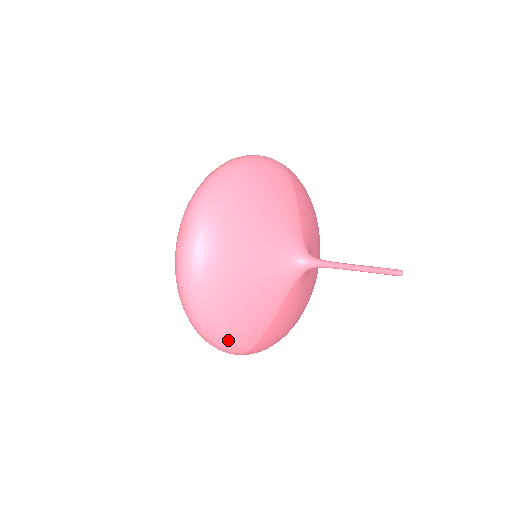
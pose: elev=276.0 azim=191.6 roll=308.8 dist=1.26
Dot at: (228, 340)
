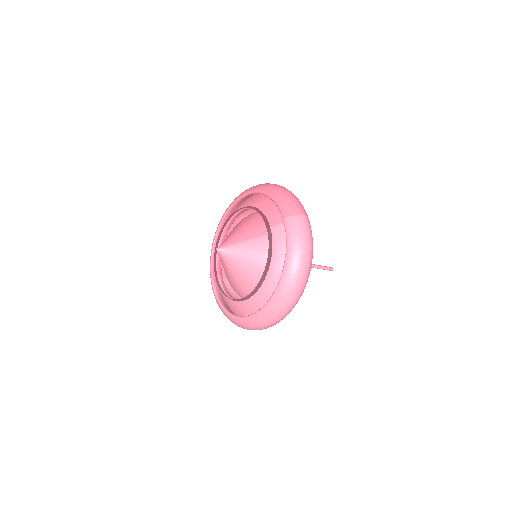
Dot at: occluded
